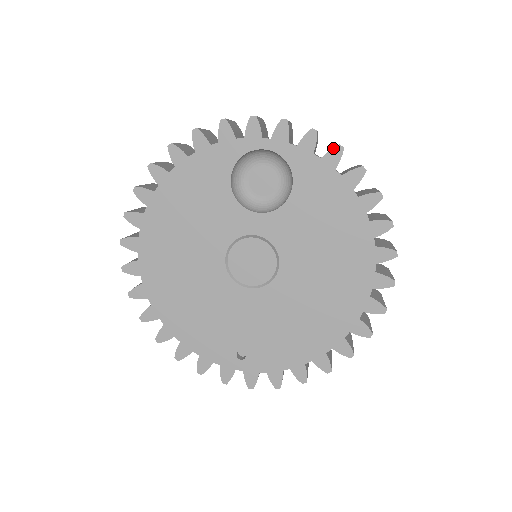
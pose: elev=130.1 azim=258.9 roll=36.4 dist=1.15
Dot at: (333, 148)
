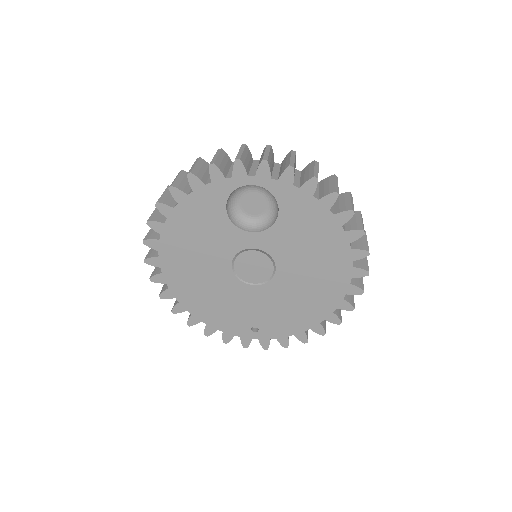
Dot at: (309, 180)
